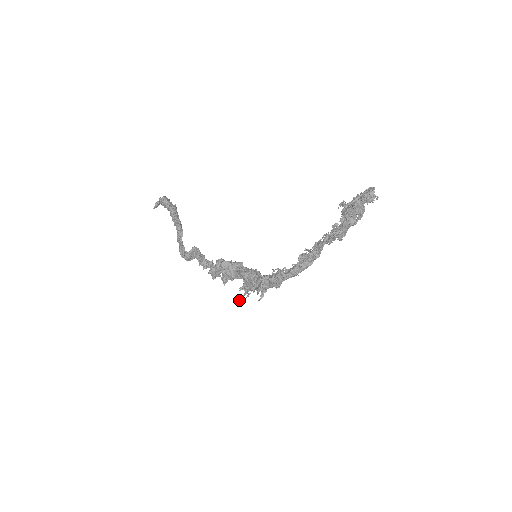
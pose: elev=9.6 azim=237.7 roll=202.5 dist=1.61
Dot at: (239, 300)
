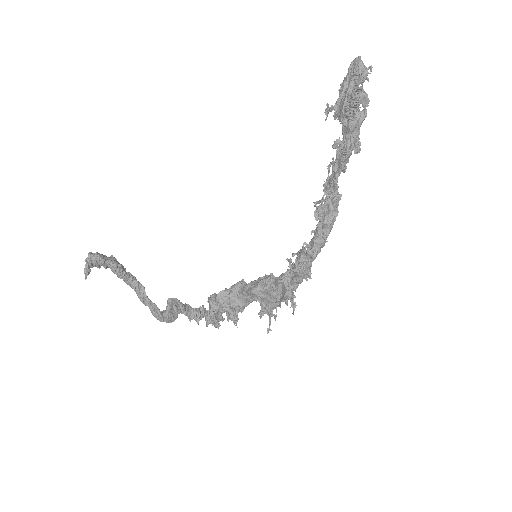
Dot at: (267, 330)
